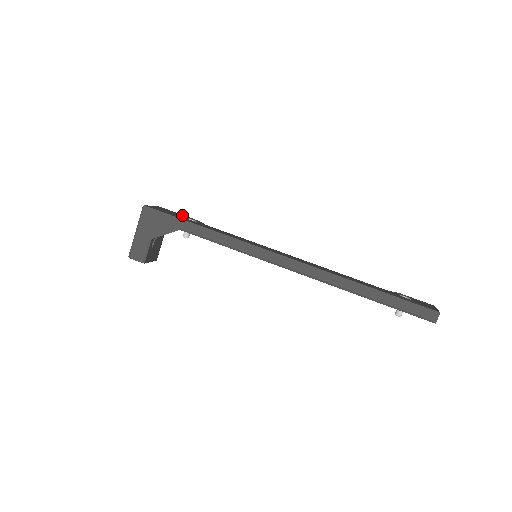
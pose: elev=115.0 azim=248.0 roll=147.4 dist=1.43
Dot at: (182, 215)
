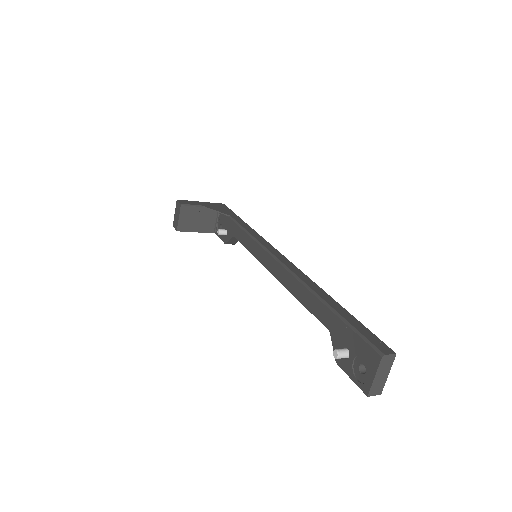
Dot at: occluded
